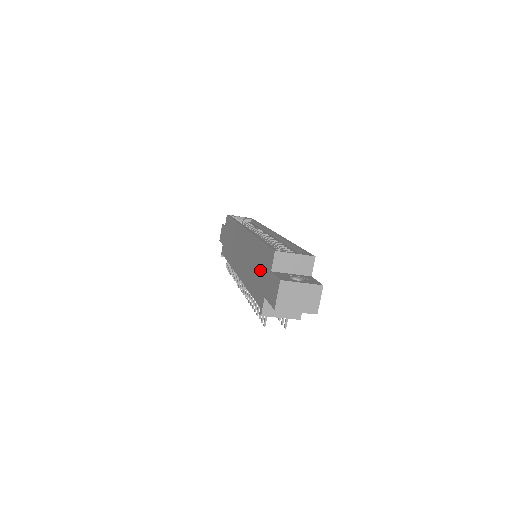
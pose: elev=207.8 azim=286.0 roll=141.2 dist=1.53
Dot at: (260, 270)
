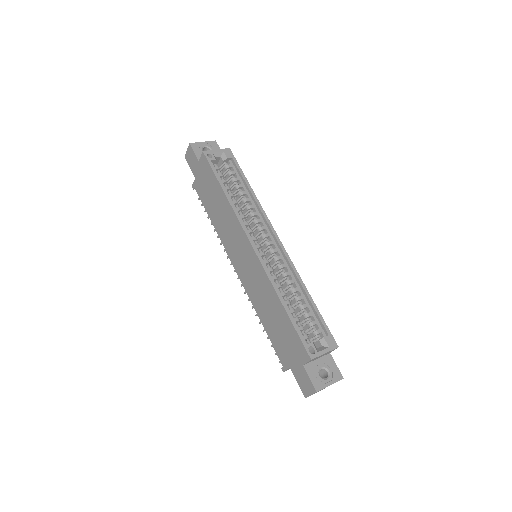
Dot at: (284, 337)
